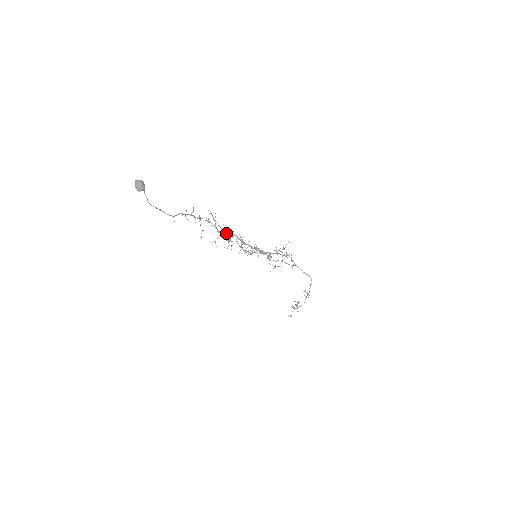
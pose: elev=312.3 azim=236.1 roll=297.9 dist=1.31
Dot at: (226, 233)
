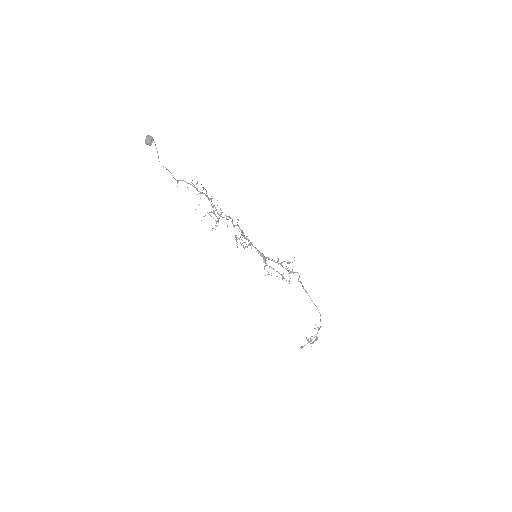
Dot at: occluded
